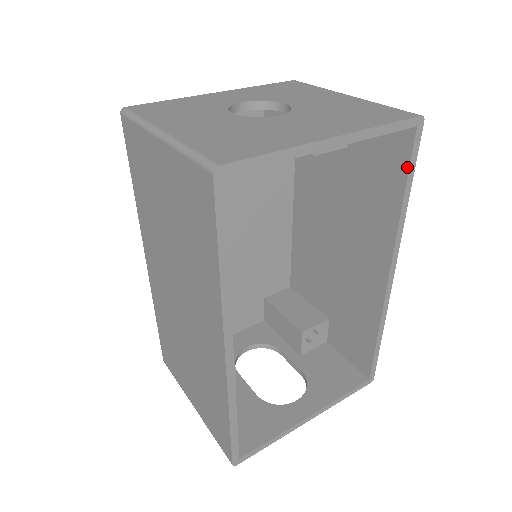
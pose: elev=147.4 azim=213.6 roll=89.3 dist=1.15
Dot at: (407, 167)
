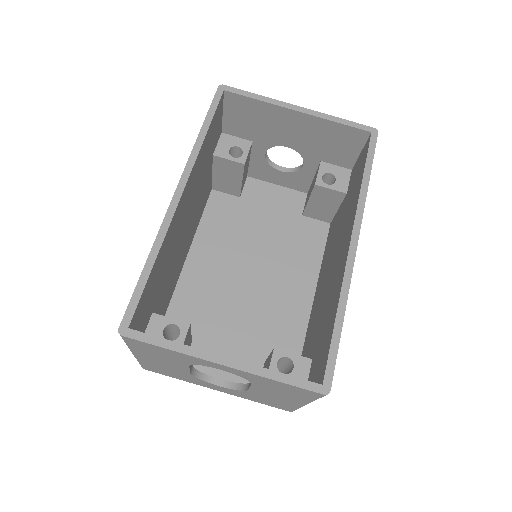
Dot at: (366, 157)
